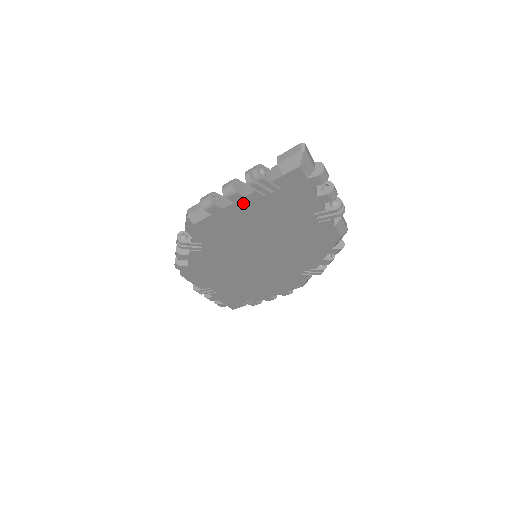
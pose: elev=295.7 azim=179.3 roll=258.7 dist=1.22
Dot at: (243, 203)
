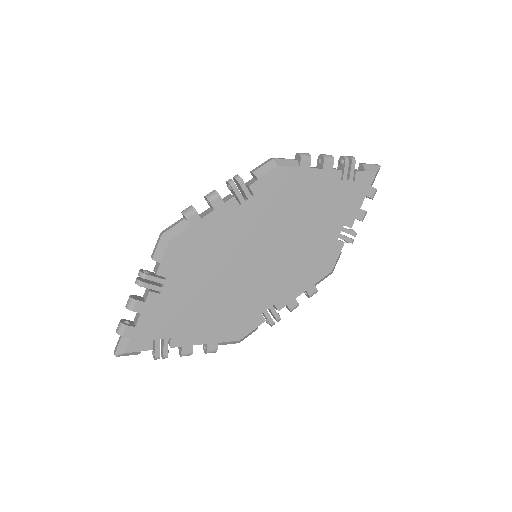
Dot at: (325, 175)
